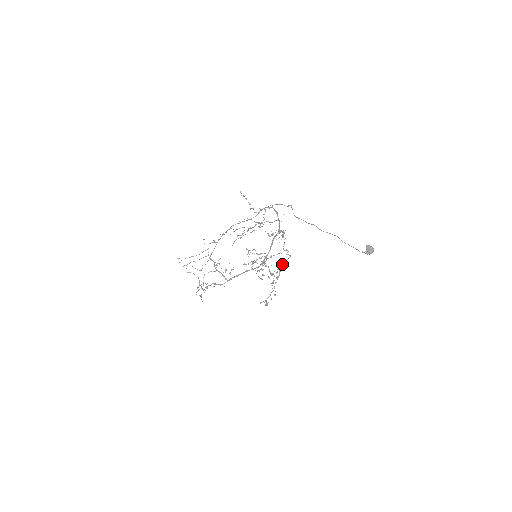
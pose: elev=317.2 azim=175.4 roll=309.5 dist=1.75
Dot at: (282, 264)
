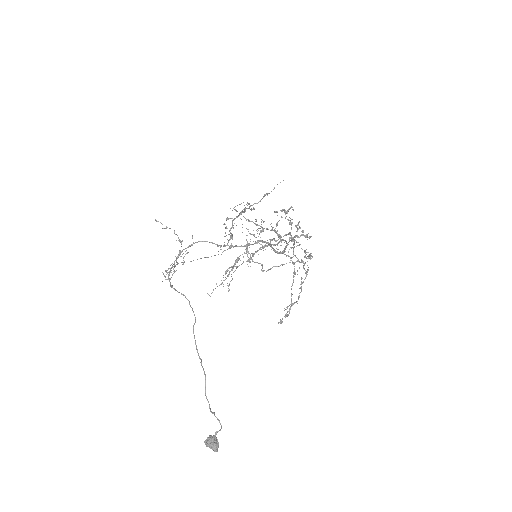
Dot at: (301, 261)
